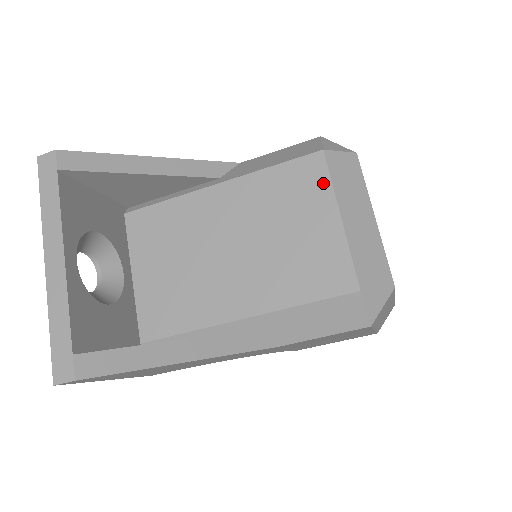
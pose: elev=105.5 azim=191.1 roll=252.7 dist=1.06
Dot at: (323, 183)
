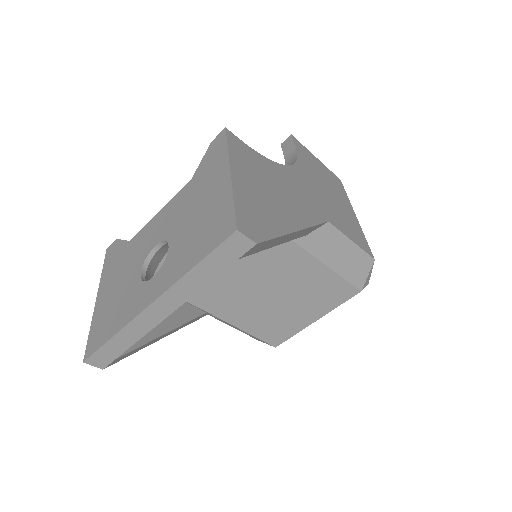
Dot at: (336, 303)
